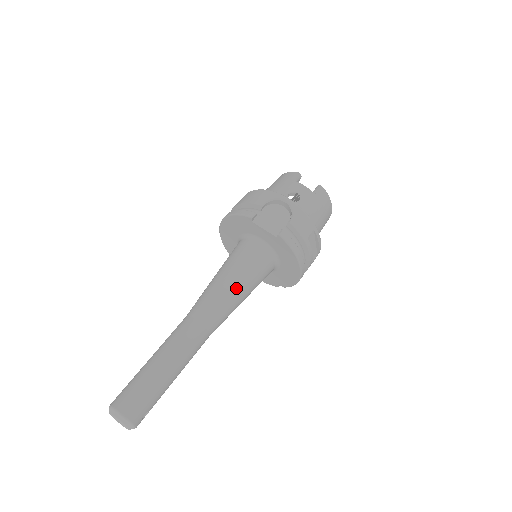
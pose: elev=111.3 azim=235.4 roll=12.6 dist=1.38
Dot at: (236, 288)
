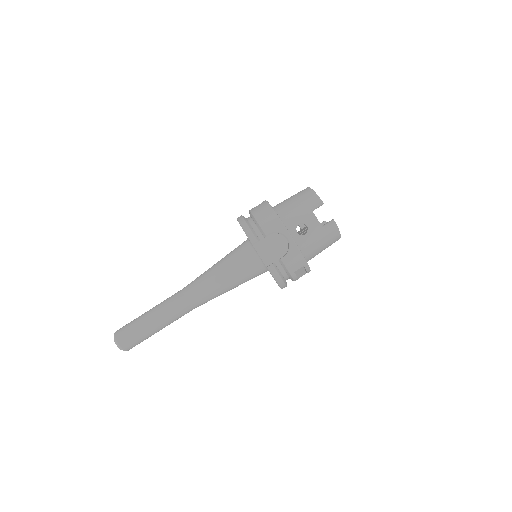
Dot at: (224, 286)
